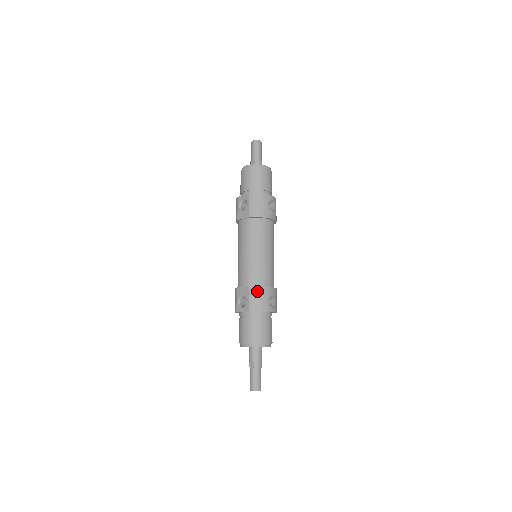
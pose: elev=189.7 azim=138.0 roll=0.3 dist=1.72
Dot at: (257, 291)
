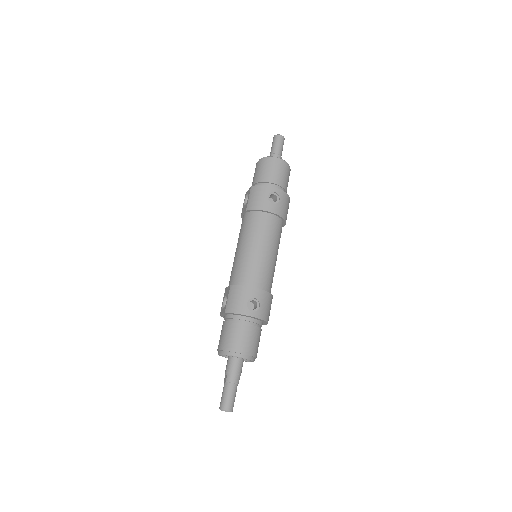
Dot at: (237, 290)
